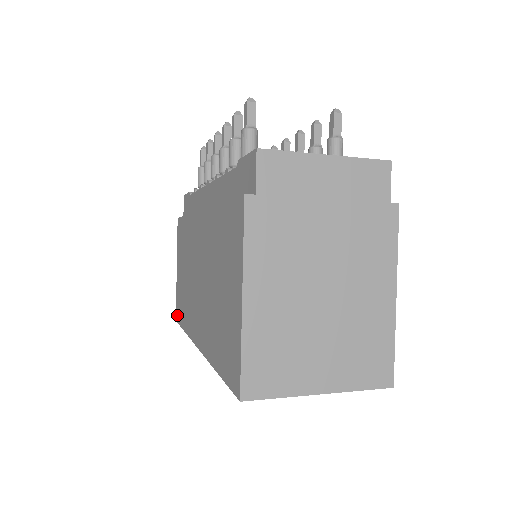
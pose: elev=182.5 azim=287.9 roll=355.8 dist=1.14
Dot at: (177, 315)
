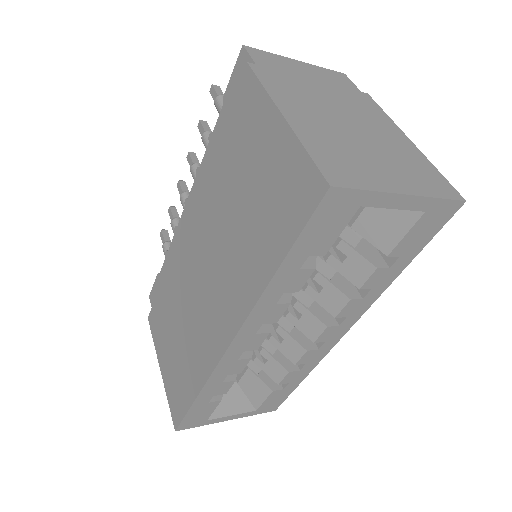
Dot at: (176, 416)
